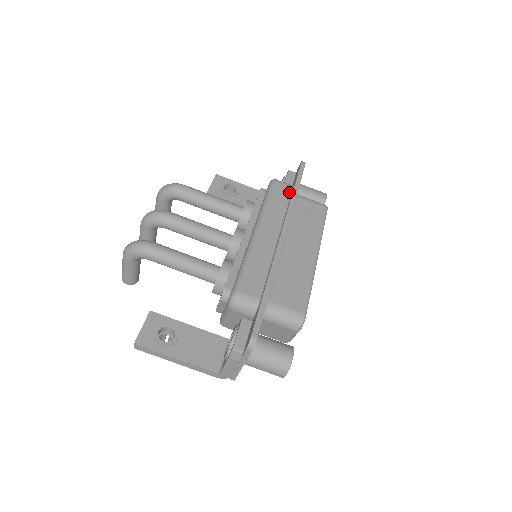
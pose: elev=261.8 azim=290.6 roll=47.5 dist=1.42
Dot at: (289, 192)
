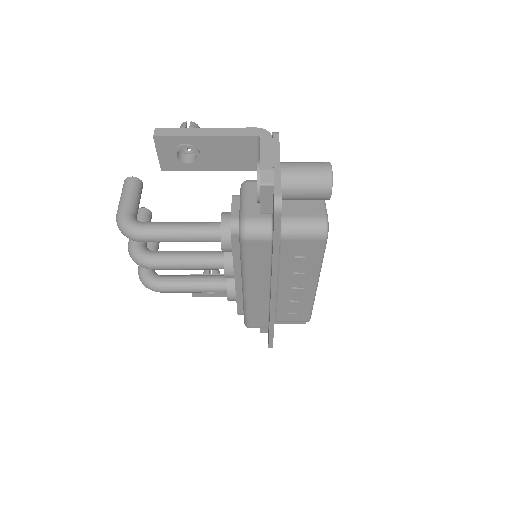
Dot at: (268, 248)
